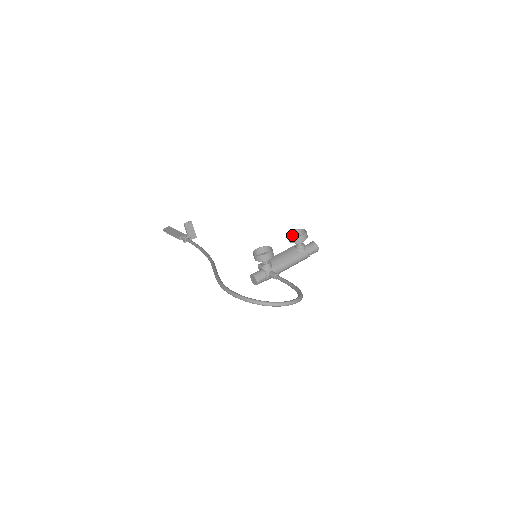
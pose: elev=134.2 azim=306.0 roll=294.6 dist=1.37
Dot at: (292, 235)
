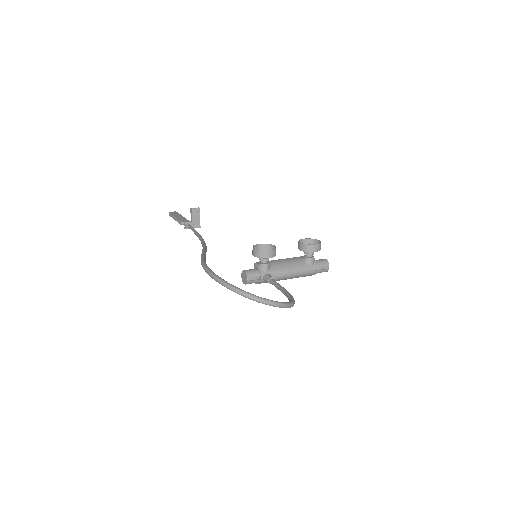
Dot at: occluded
